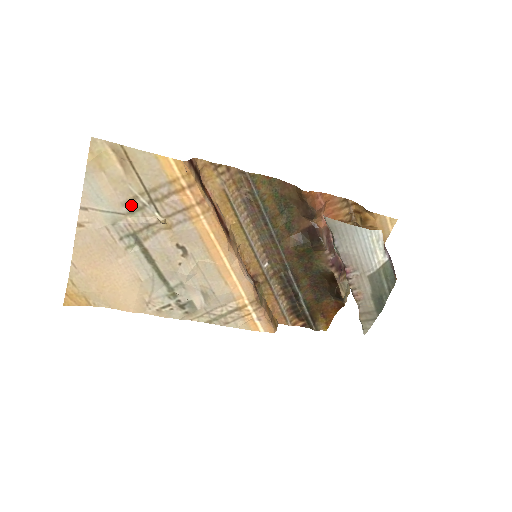
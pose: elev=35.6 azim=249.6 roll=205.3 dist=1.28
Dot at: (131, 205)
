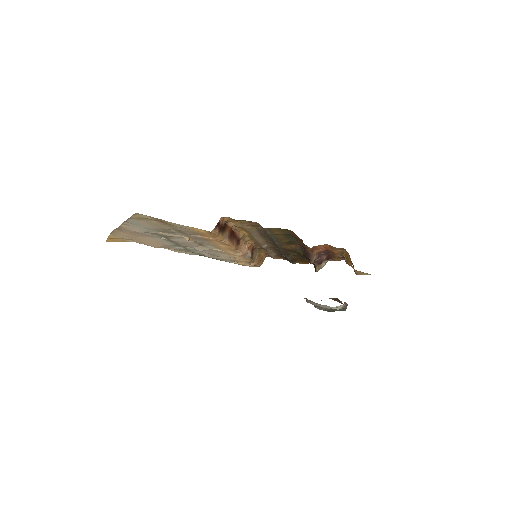
Dot at: (163, 230)
